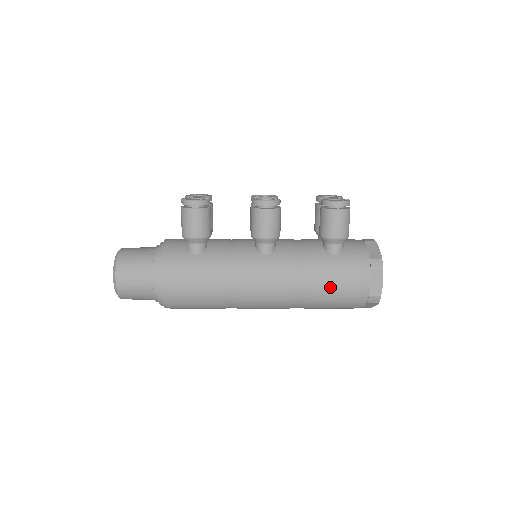
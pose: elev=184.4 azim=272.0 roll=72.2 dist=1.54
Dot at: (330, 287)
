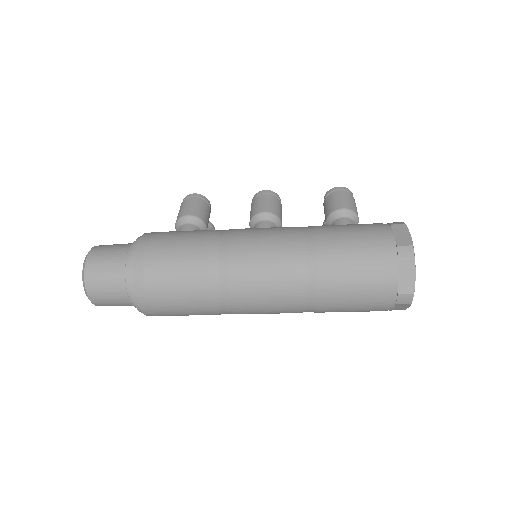
Dot at: (342, 238)
